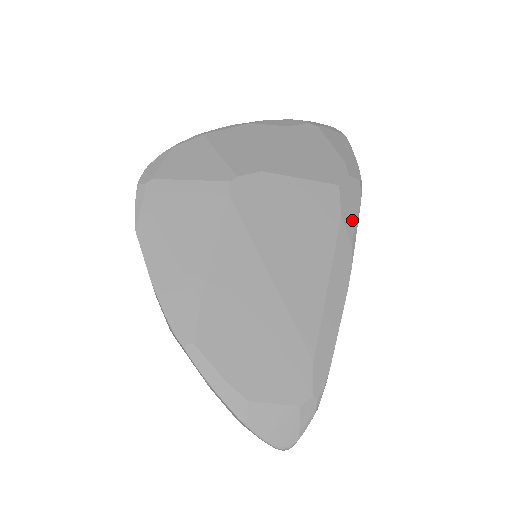
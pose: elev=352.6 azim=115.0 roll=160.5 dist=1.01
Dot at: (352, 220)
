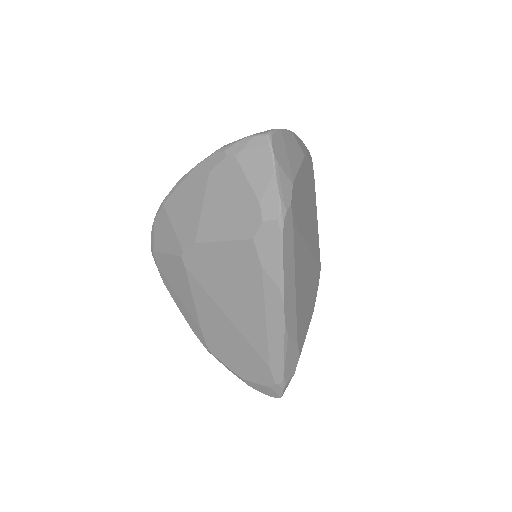
Dot at: (275, 265)
